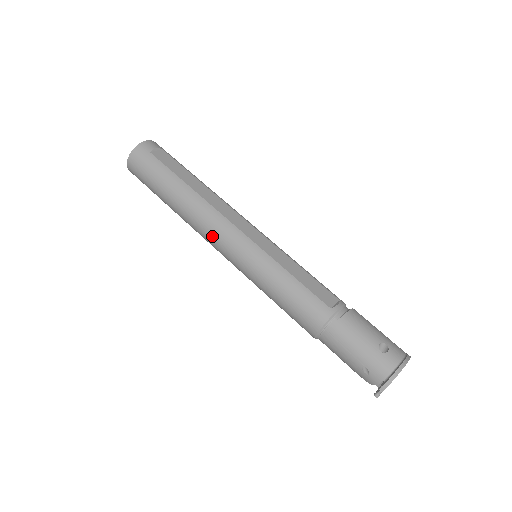
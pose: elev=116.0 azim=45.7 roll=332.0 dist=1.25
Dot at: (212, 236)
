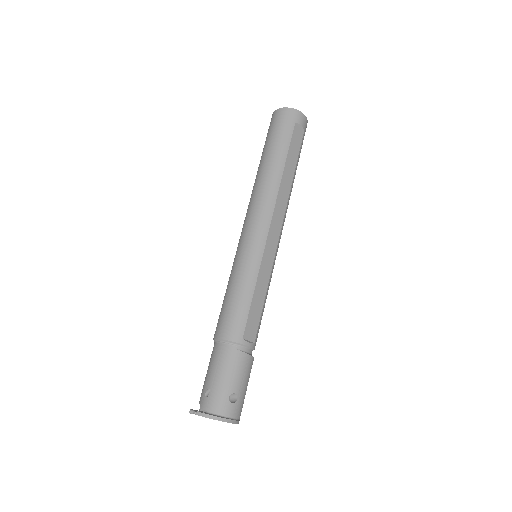
Dot at: (252, 211)
